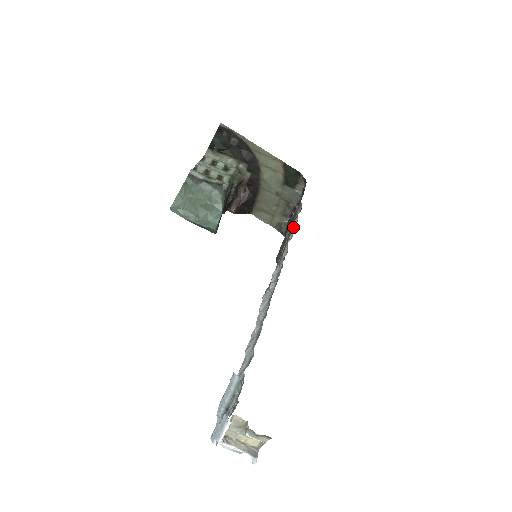
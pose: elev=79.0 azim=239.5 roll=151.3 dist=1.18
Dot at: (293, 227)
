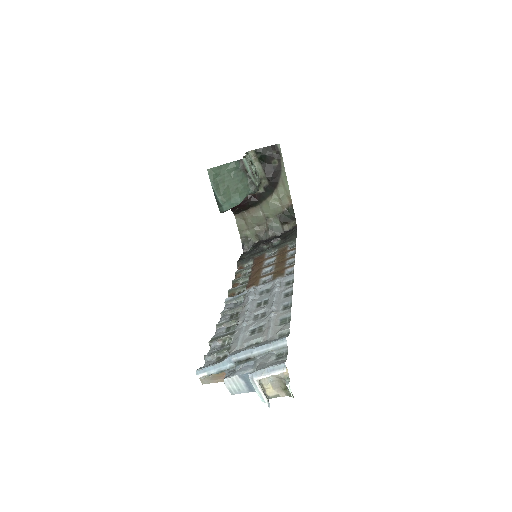
Dot at: occluded
